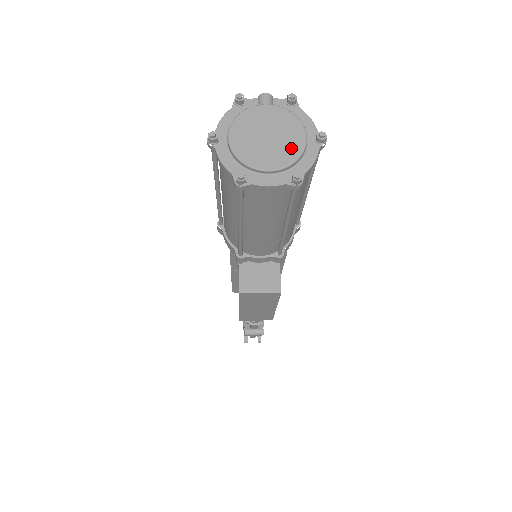
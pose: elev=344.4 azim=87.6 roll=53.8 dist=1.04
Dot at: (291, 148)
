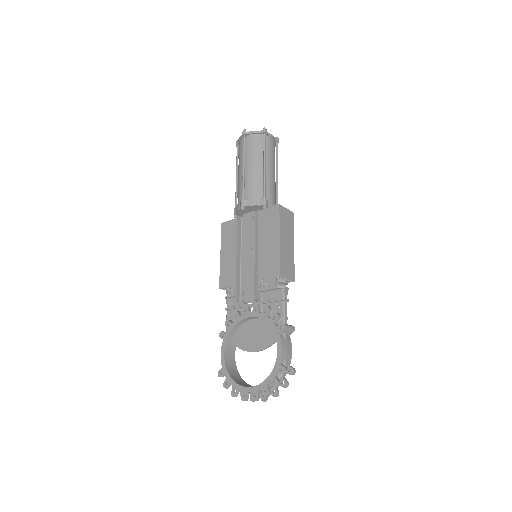
Dot at: occluded
